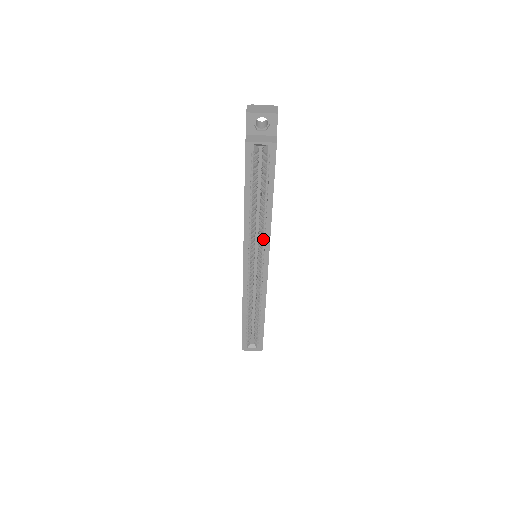
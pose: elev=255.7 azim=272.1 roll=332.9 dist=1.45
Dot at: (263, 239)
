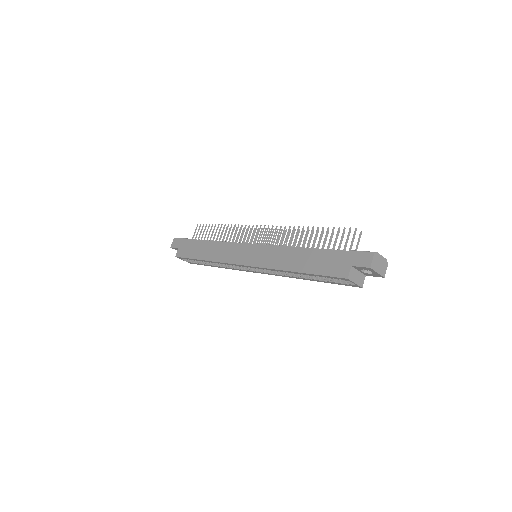
Dot at: (278, 273)
